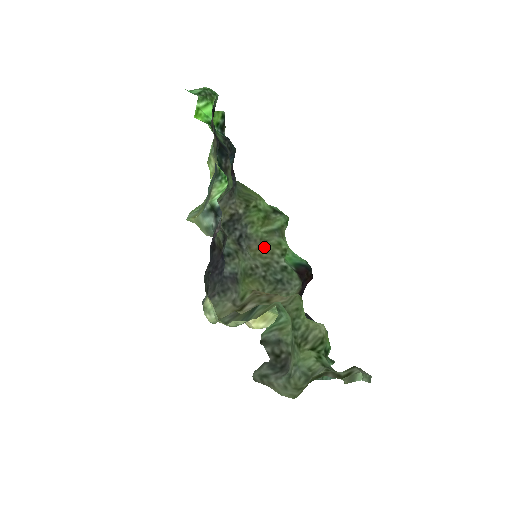
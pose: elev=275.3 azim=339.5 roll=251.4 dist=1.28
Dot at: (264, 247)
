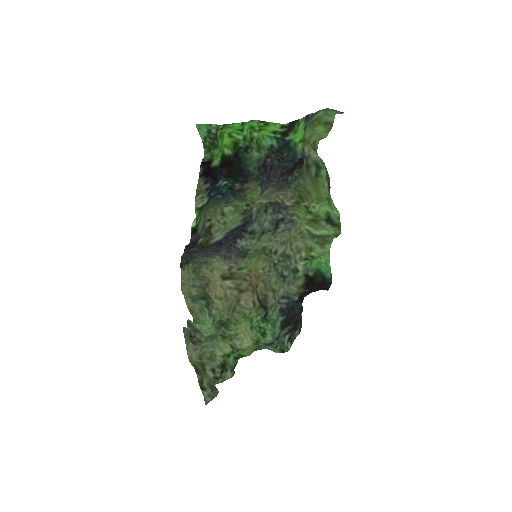
Dot at: (299, 240)
